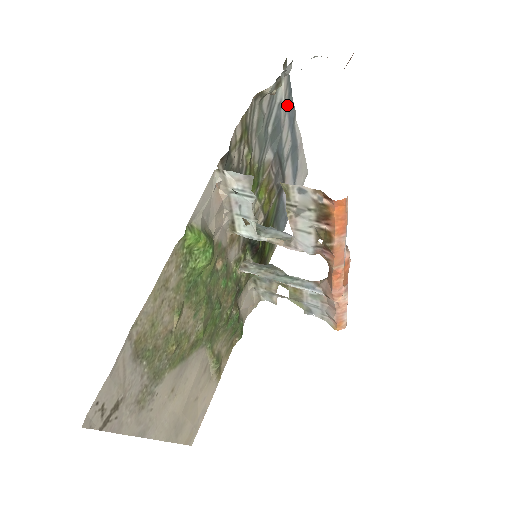
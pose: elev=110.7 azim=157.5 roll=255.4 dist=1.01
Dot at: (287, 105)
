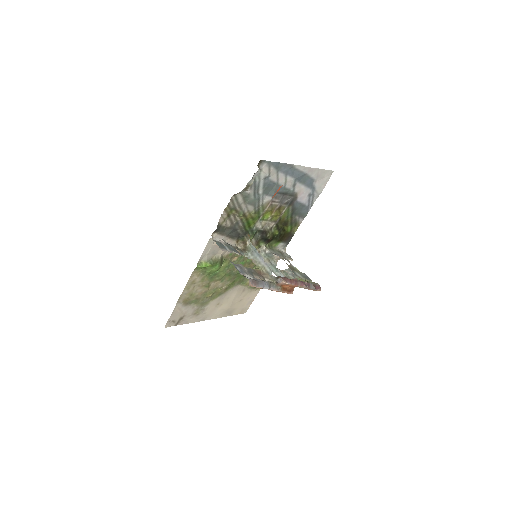
Dot at: (278, 169)
